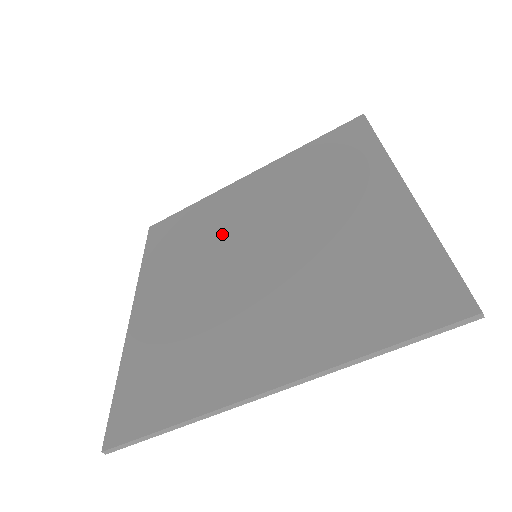
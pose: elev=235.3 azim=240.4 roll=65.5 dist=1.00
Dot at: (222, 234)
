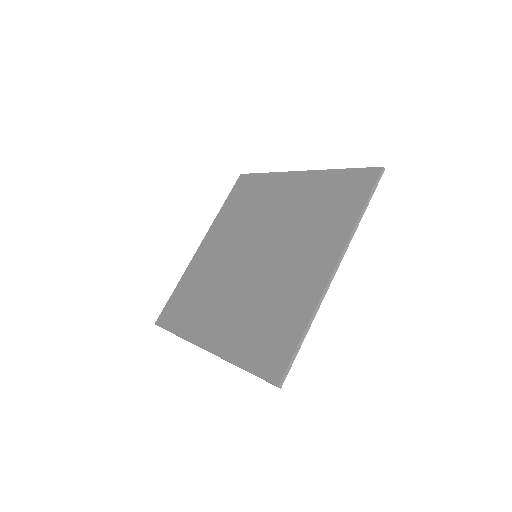
Dot at: (220, 271)
